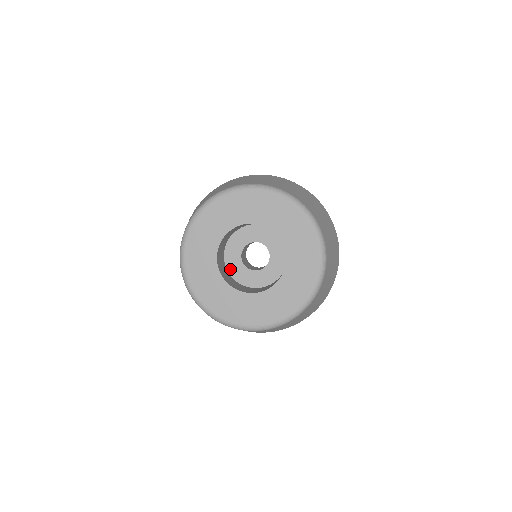
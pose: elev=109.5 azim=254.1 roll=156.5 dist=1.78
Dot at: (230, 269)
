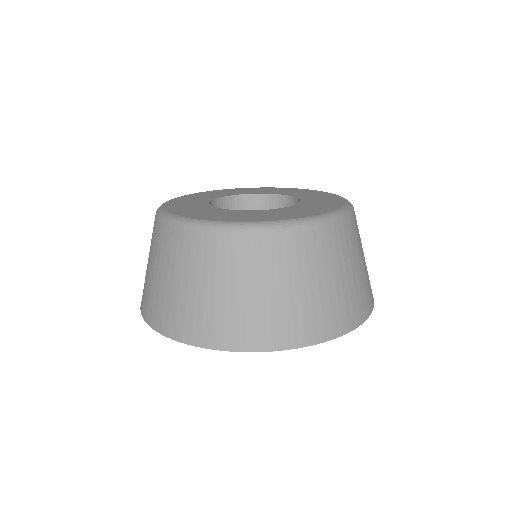
Dot at: occluded
